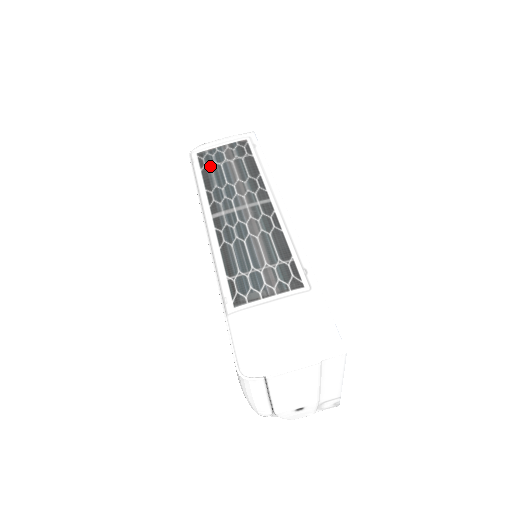
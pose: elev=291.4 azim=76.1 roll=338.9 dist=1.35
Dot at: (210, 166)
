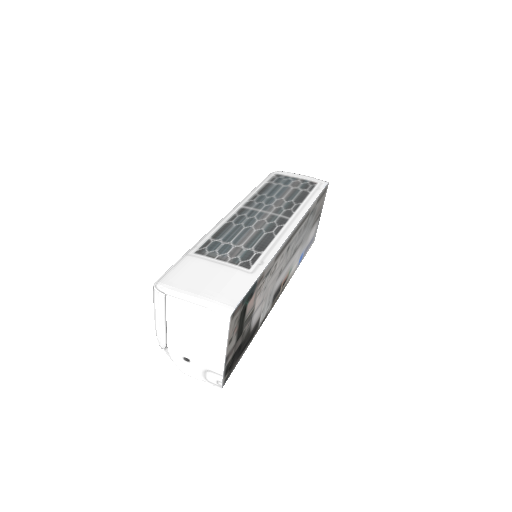
Dot at: (275, 183)
